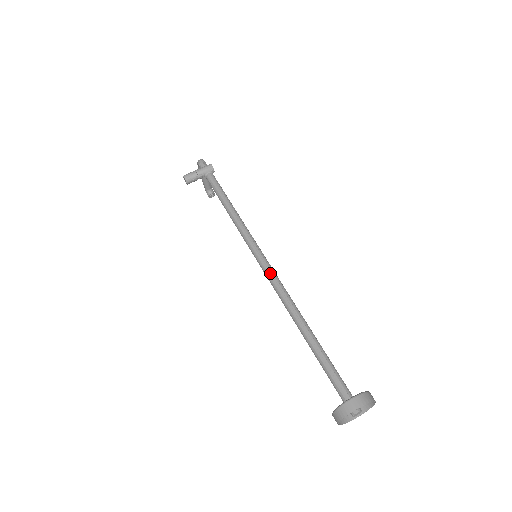
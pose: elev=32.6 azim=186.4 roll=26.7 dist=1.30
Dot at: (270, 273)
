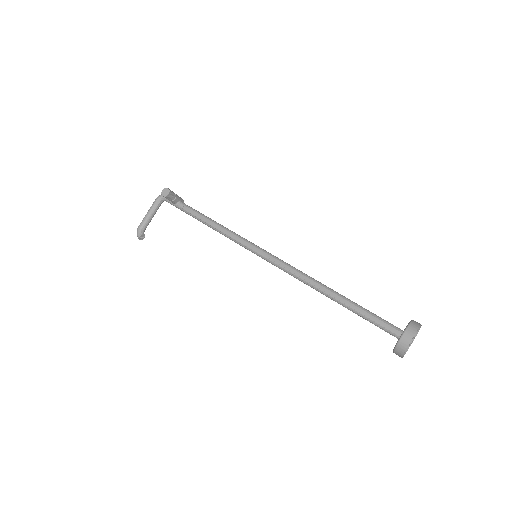
Dot at: occluded
